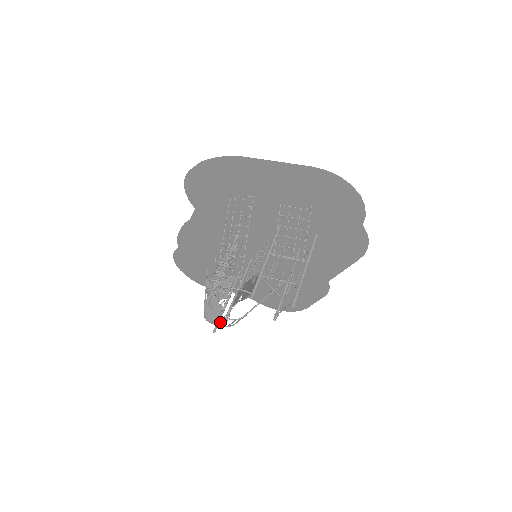
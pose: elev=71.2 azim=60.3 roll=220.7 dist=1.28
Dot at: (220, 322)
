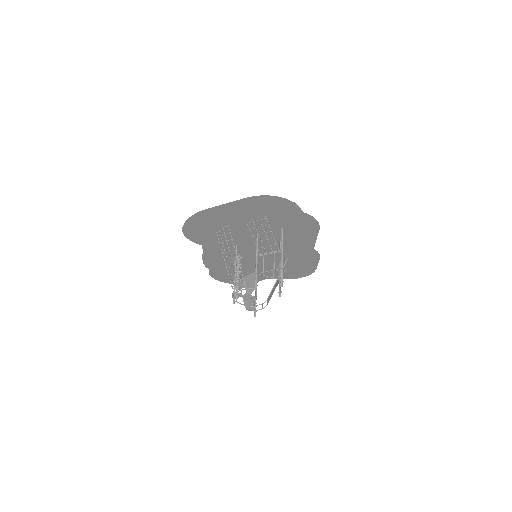
Dot at: (255, 309)
